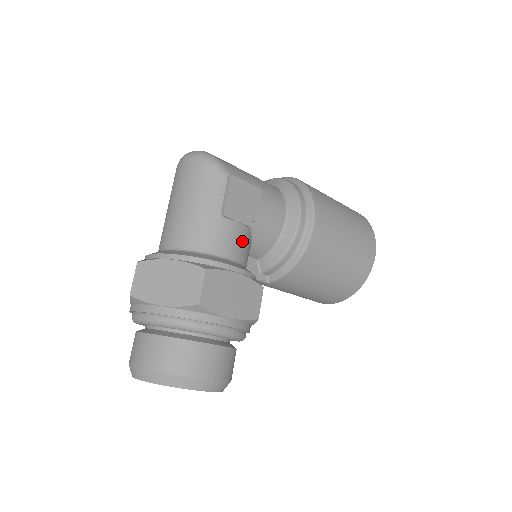
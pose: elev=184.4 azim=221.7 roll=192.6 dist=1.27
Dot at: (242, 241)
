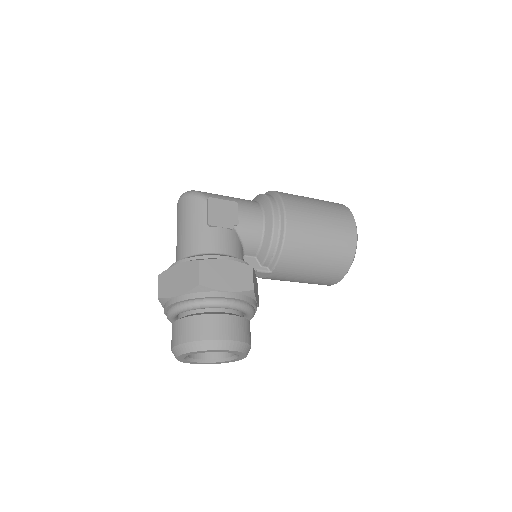
Dot at: (230, 240)
